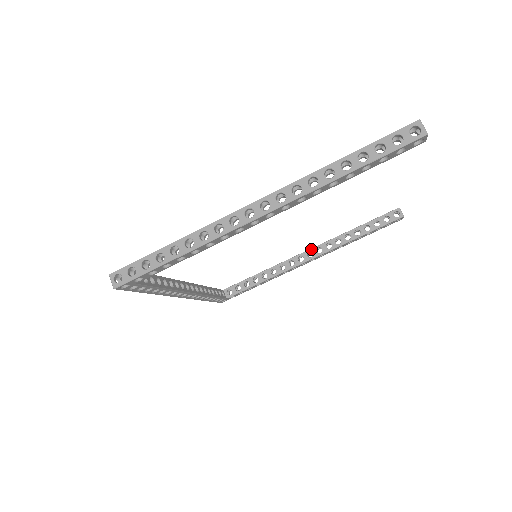
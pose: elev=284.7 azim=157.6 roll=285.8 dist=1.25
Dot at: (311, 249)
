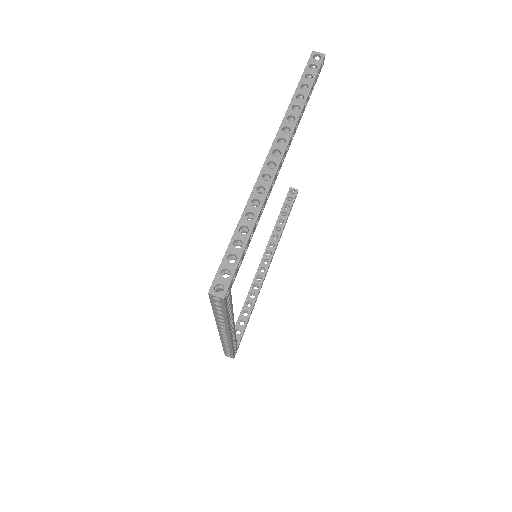
Dot at: (263, 257)
